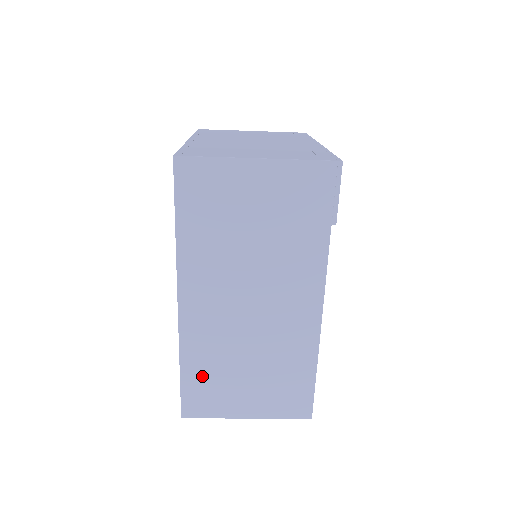
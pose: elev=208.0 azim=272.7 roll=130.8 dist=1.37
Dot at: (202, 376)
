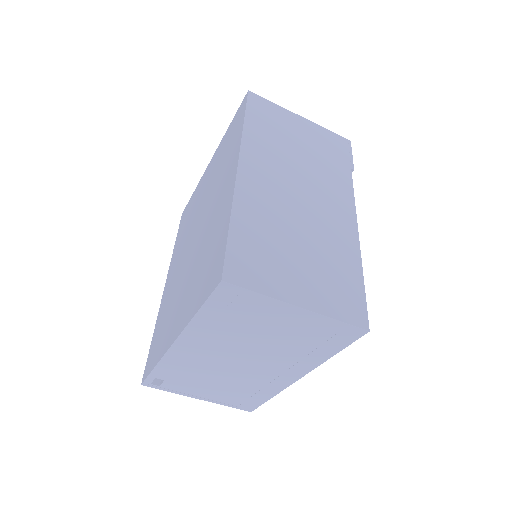
Dot at: (253, 238)
